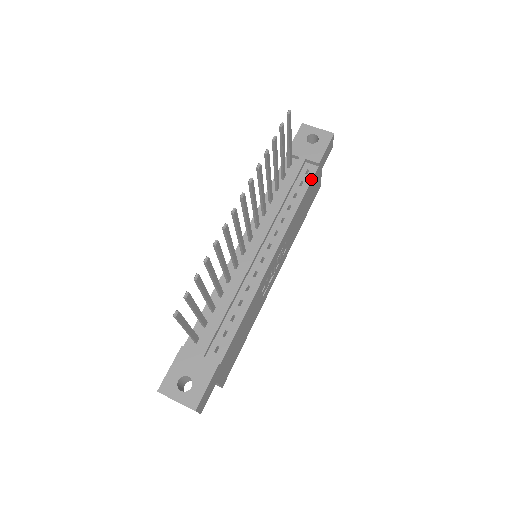
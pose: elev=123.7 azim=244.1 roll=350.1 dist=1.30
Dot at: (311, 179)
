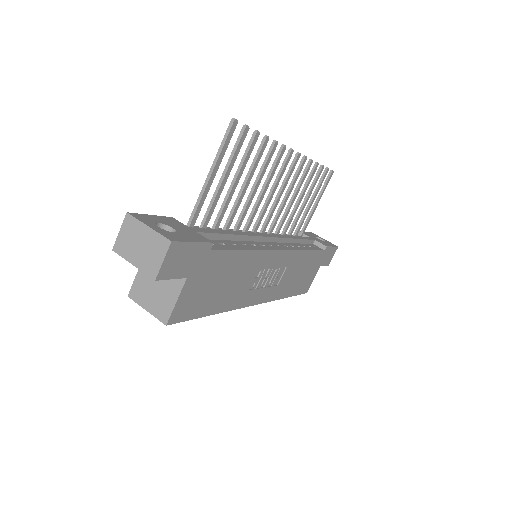
Dot at: (318, 249)
